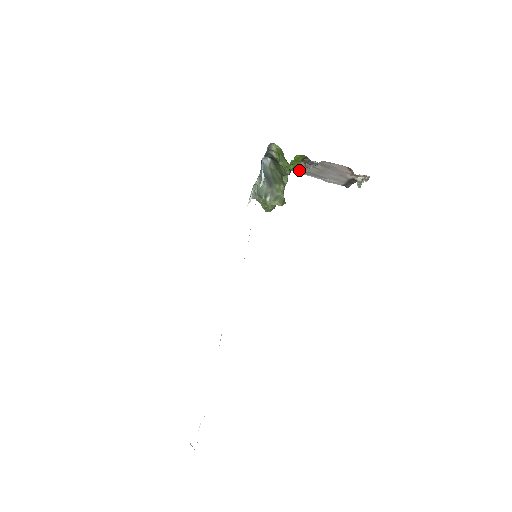
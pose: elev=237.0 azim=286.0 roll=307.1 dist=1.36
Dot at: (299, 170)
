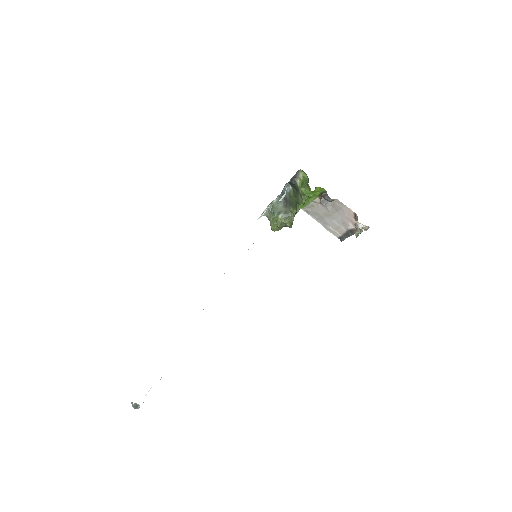
Dot at: (309, 209)
